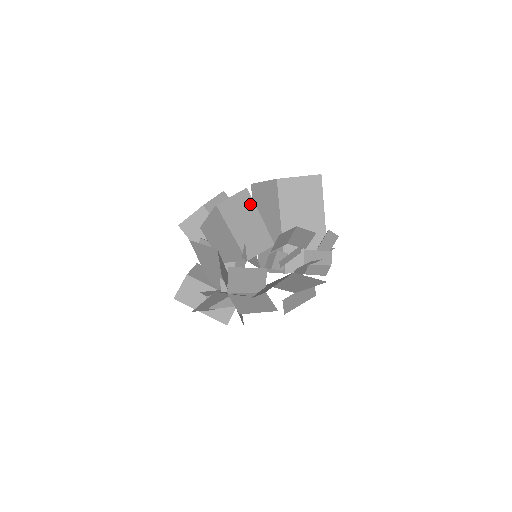
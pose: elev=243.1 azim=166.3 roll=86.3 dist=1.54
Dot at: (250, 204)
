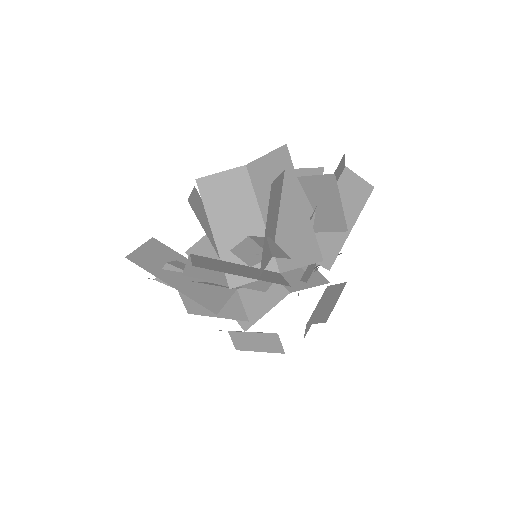
Dot at: occluded
